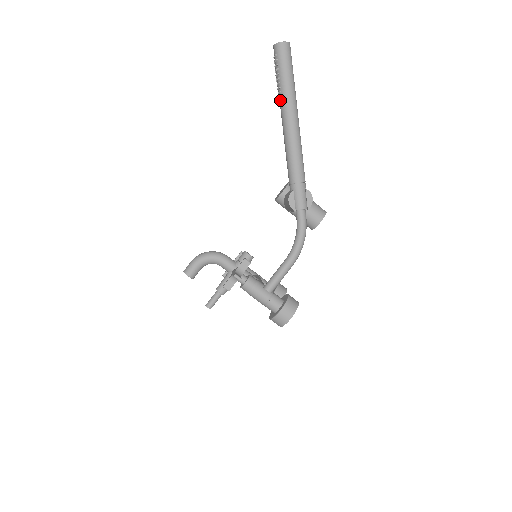
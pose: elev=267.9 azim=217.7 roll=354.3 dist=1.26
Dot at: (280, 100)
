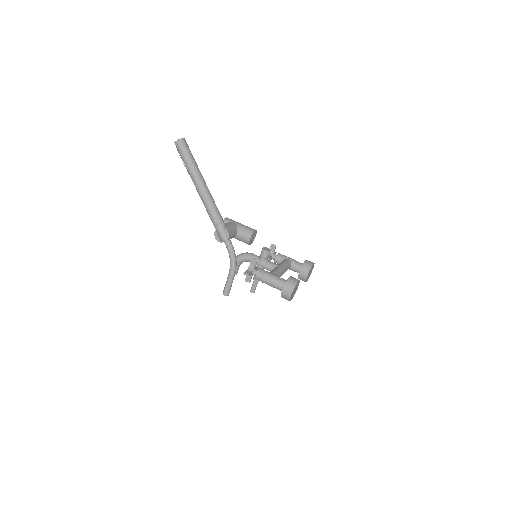
Dot at: (190, 176)
